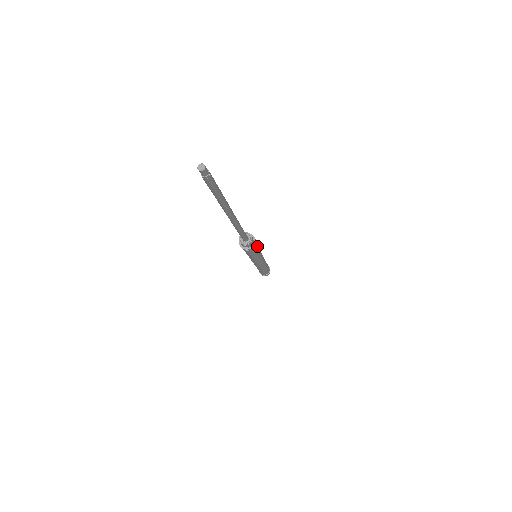
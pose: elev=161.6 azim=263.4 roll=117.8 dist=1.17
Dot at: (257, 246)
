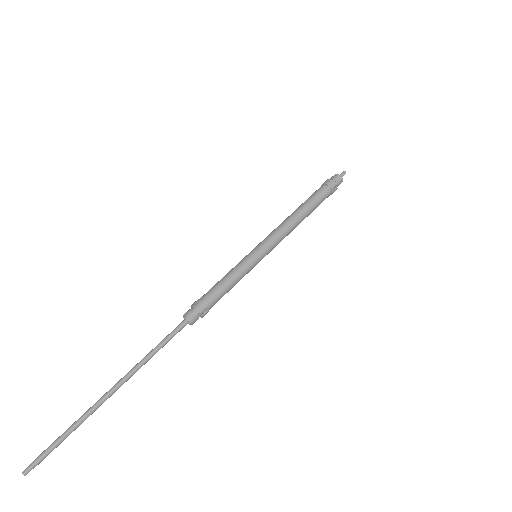
Dot at: (222, 293)
